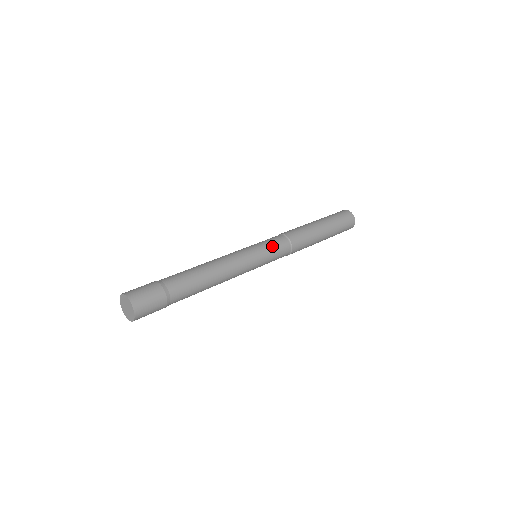
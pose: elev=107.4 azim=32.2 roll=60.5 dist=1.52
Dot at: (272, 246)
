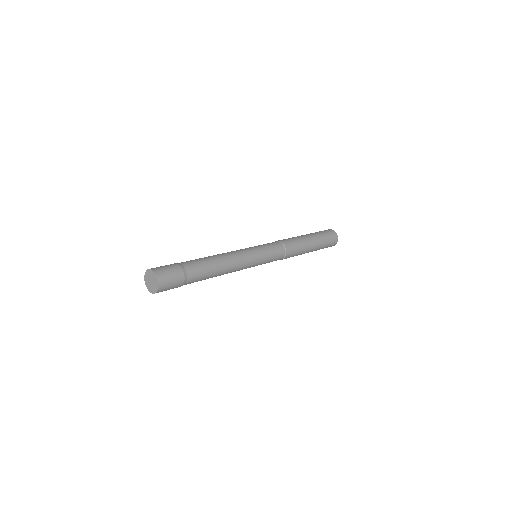
Dot at: (270, 261)
